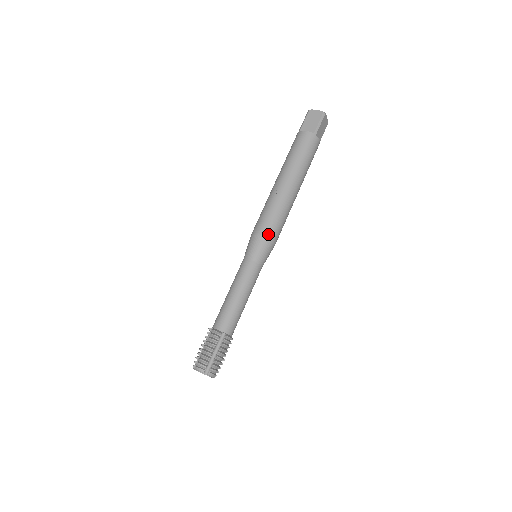
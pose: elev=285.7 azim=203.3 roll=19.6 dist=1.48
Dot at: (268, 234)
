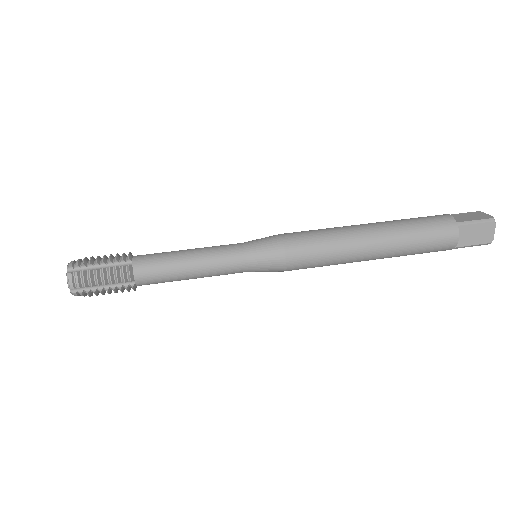
Dot at: (289, 242)
